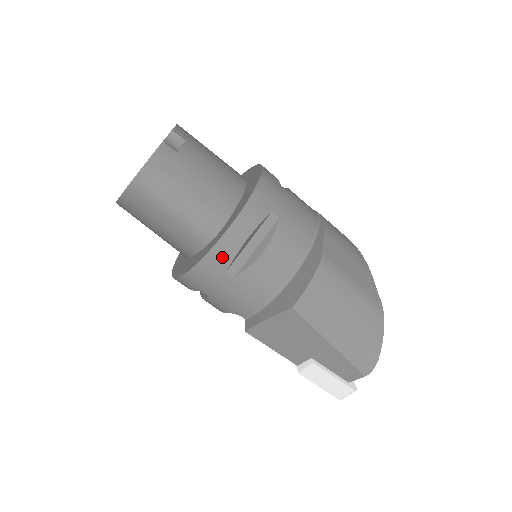
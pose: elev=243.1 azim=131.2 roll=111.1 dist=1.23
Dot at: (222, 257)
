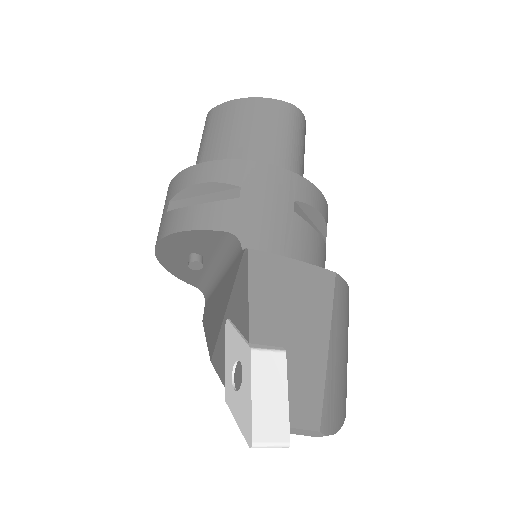
Dot at: (304, 192)
